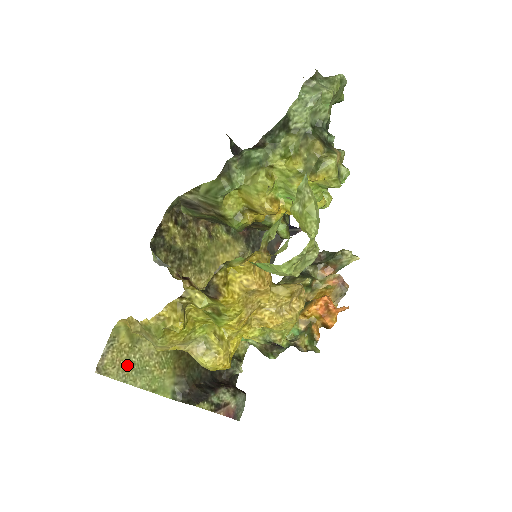
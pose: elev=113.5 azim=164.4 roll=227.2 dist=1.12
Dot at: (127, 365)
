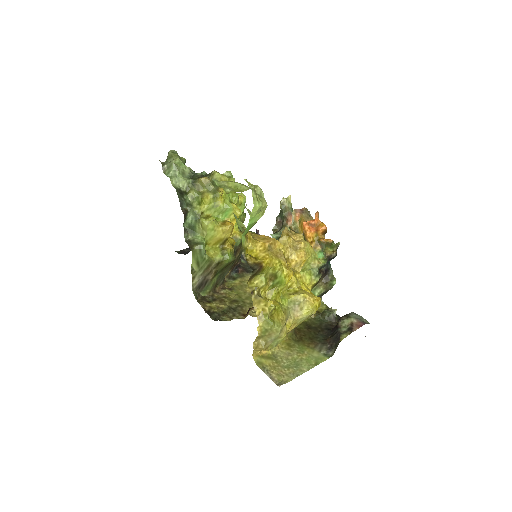
Dot at: (287, 369)
